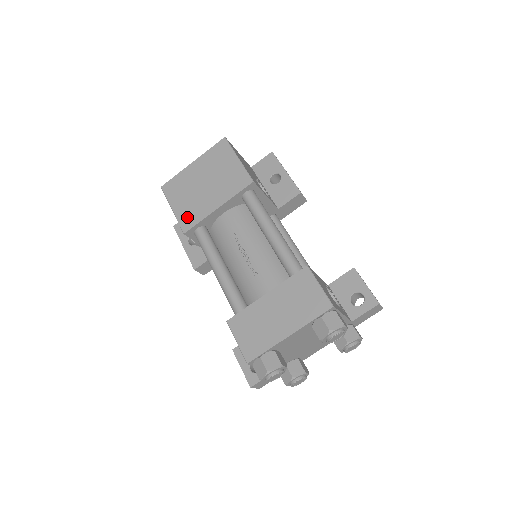
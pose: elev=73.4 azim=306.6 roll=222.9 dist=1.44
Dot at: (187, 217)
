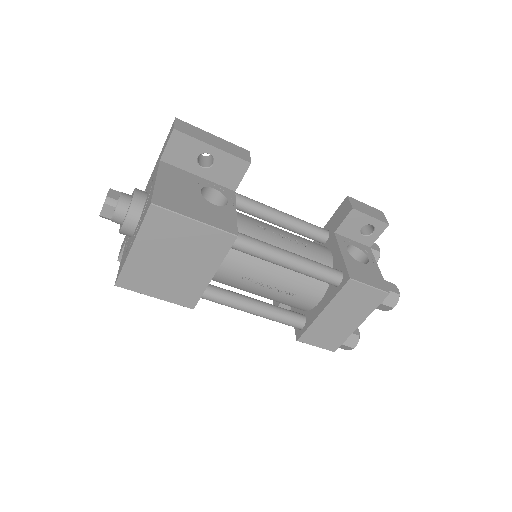
Dot at: (183, 297)
